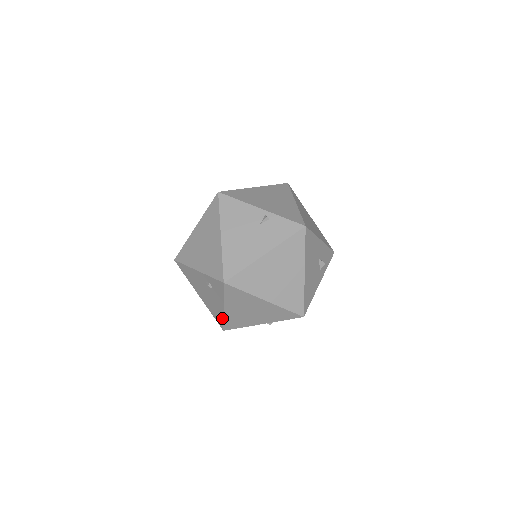
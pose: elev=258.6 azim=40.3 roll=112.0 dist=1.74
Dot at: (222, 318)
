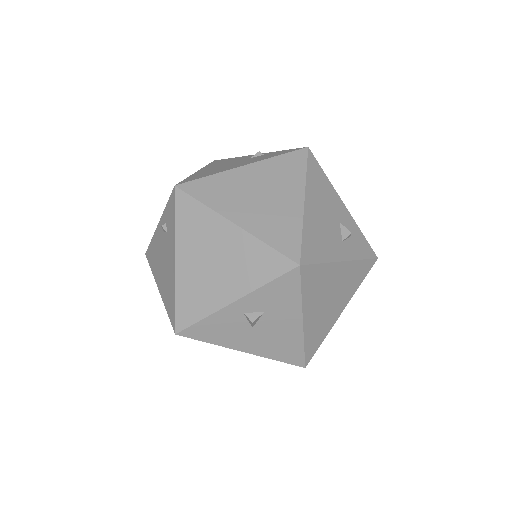
Dot at: (174, 294)
